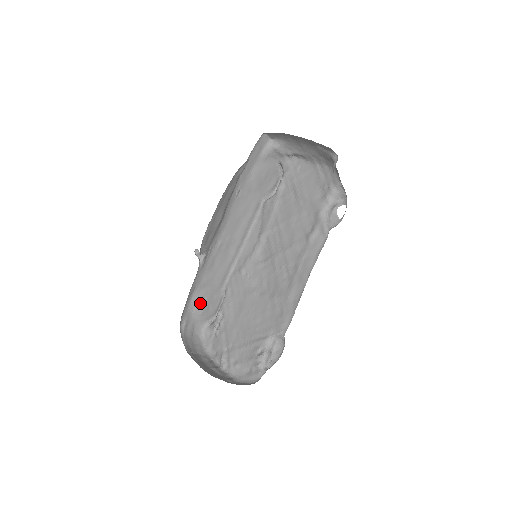
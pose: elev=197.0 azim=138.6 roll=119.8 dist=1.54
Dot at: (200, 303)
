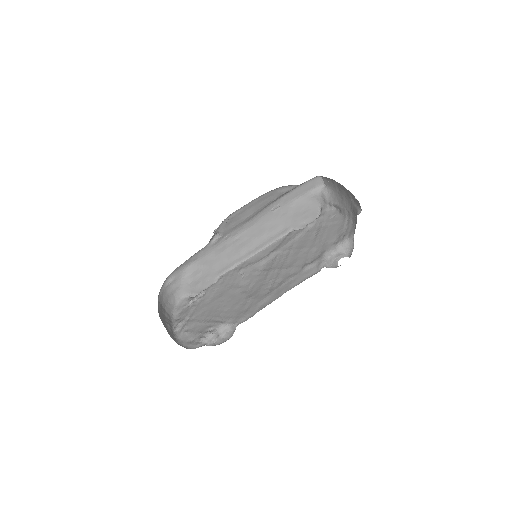
Dot at: (194, 274)
